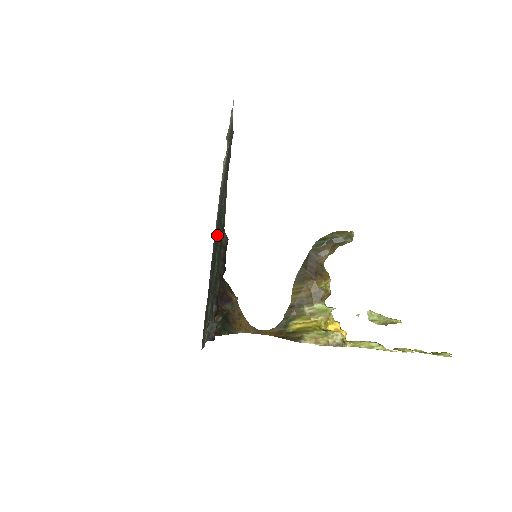
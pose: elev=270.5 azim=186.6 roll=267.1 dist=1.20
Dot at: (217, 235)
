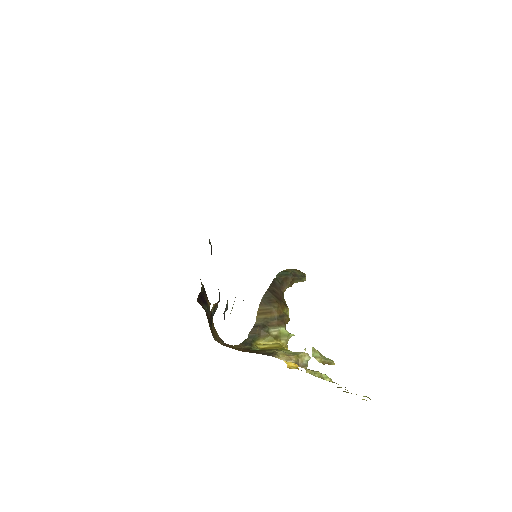
Dot at: occluded
